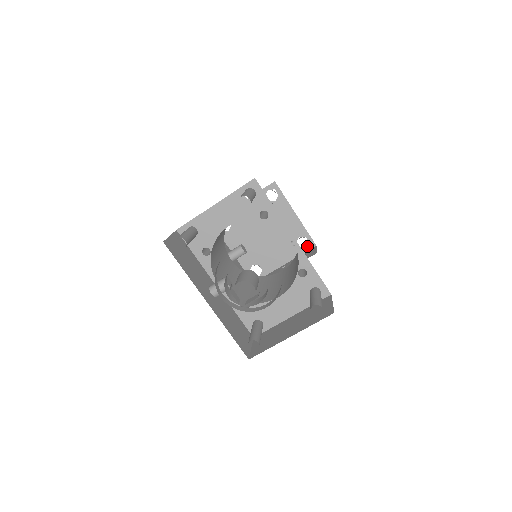
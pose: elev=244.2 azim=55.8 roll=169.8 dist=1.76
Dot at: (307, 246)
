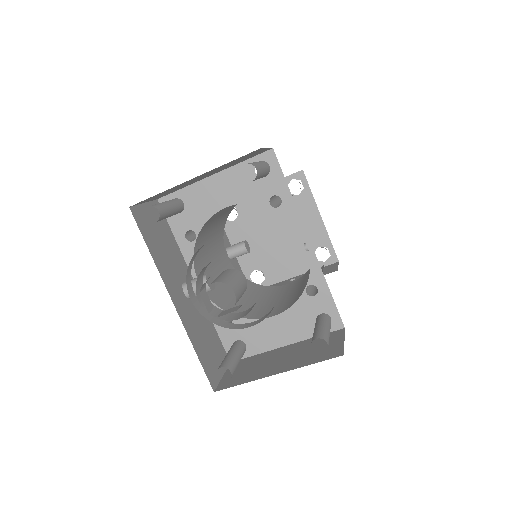
Dot at: (327, 260)
